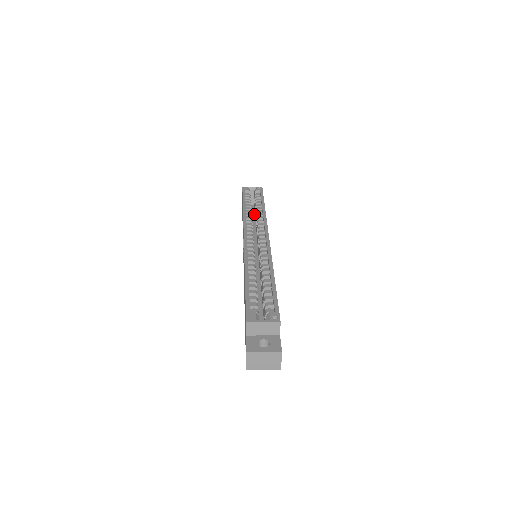
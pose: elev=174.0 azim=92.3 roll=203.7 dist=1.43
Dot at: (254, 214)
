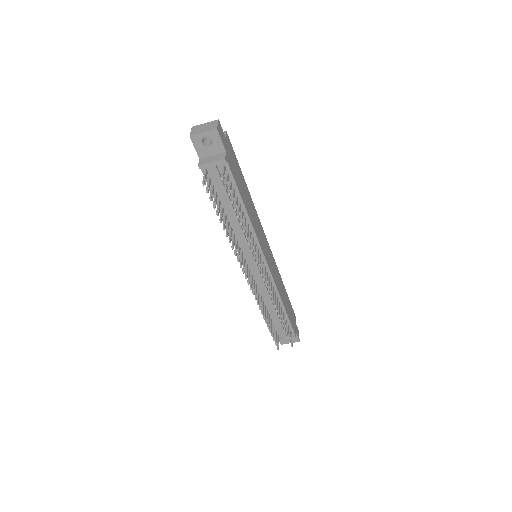
Dot at: occluded
